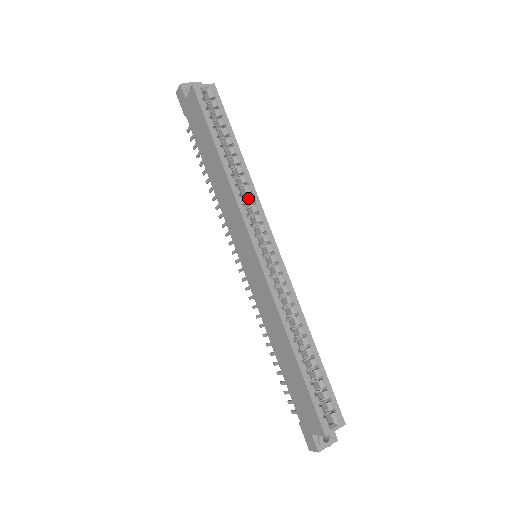
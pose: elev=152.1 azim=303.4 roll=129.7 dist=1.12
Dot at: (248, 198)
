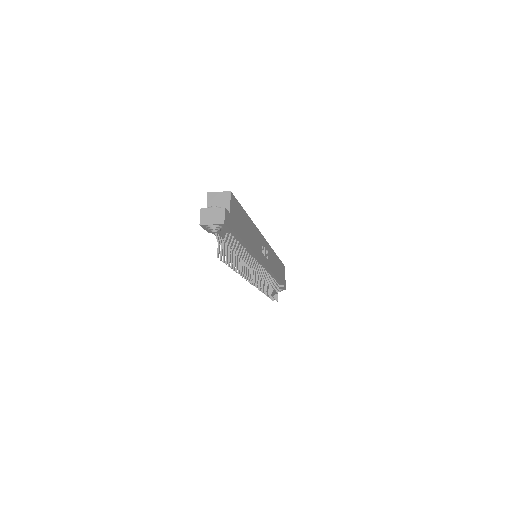
Dot at: occluded
